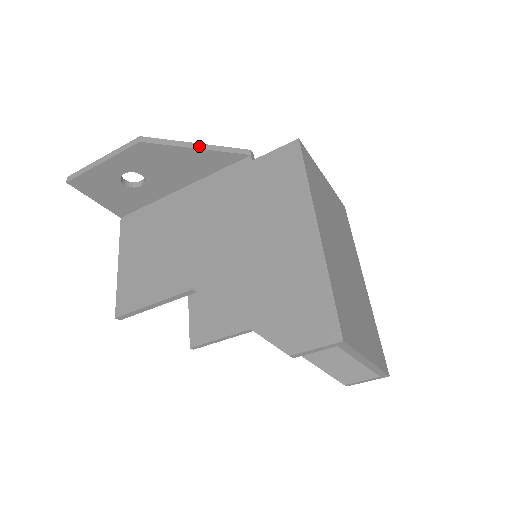
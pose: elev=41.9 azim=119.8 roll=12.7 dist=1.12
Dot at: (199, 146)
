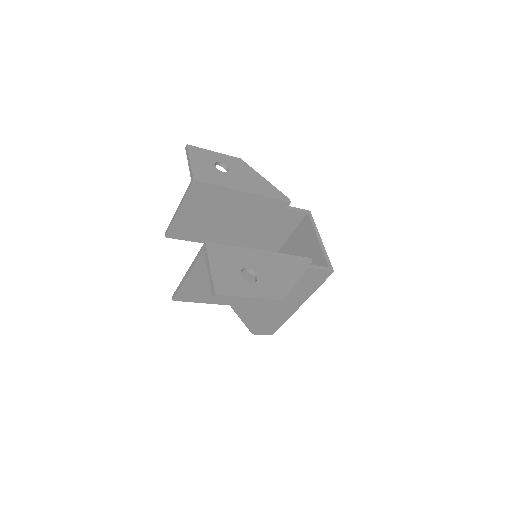
Dot at: occluded
